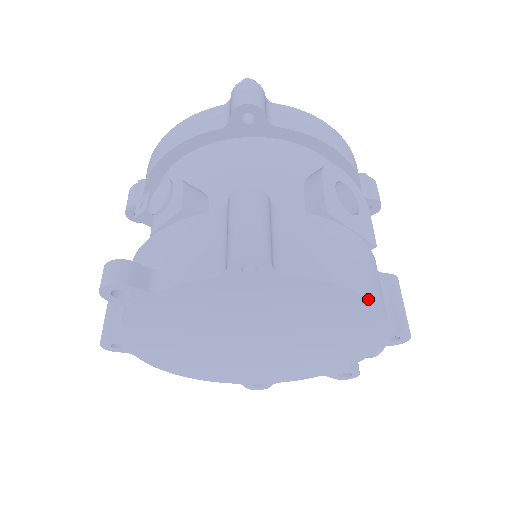
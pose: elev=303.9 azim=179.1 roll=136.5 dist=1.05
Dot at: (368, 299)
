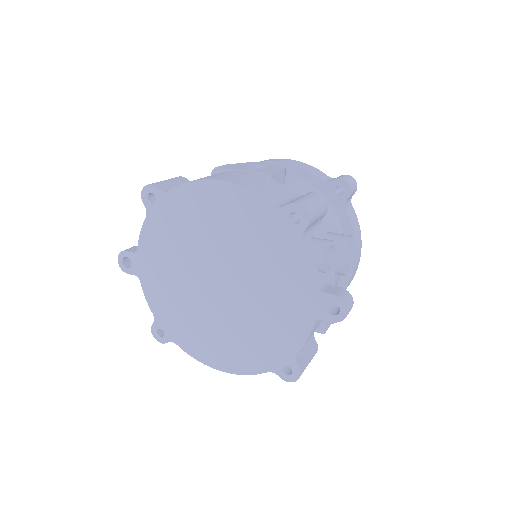
Dot at: (224, 181)
